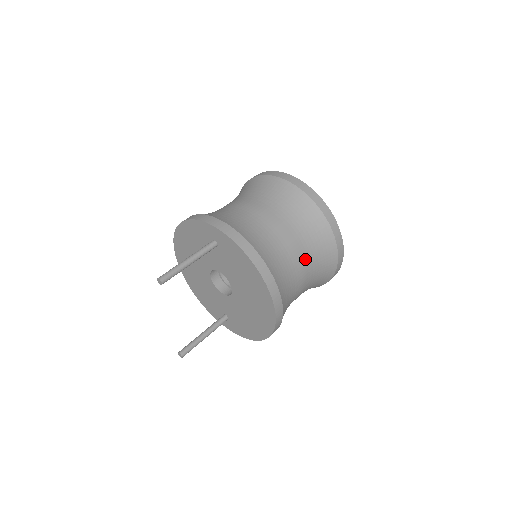
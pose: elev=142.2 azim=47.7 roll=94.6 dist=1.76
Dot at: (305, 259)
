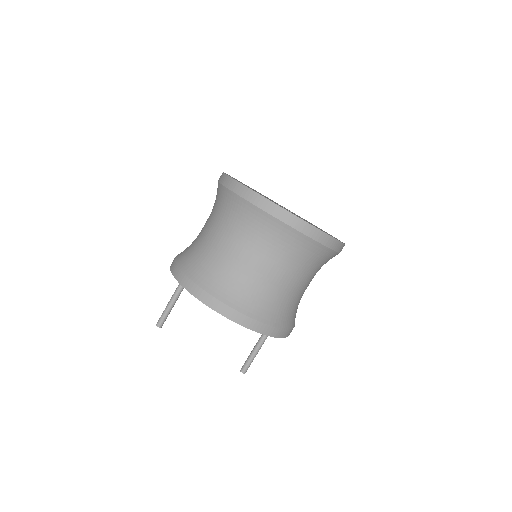
Dot at: (241, 246)
